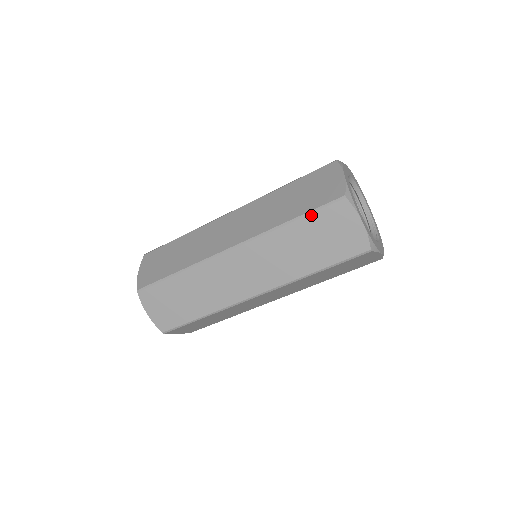
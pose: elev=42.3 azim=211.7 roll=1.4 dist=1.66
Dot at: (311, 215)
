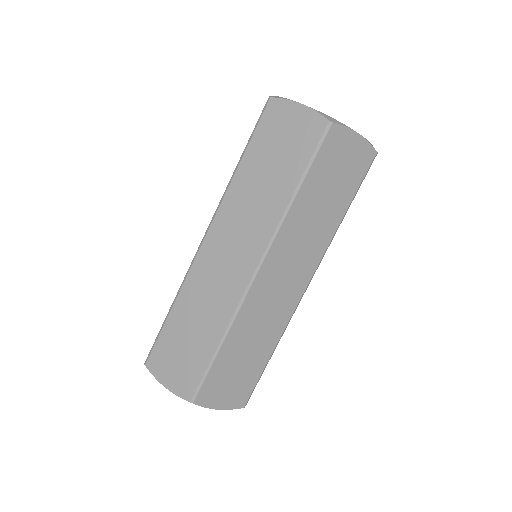
Dot at: (252, 140)
